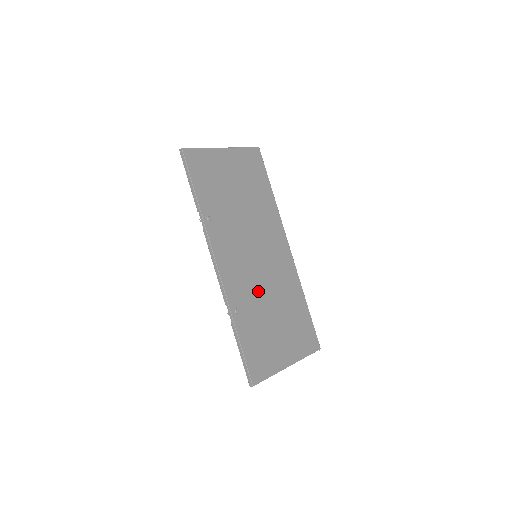
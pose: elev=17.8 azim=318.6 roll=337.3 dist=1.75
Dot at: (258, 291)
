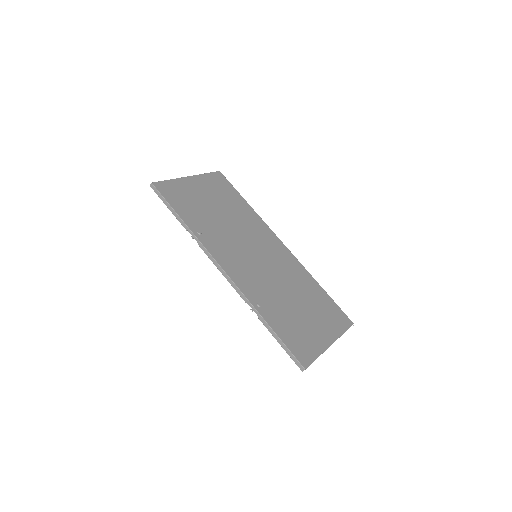
Dot at: (271, 285)
